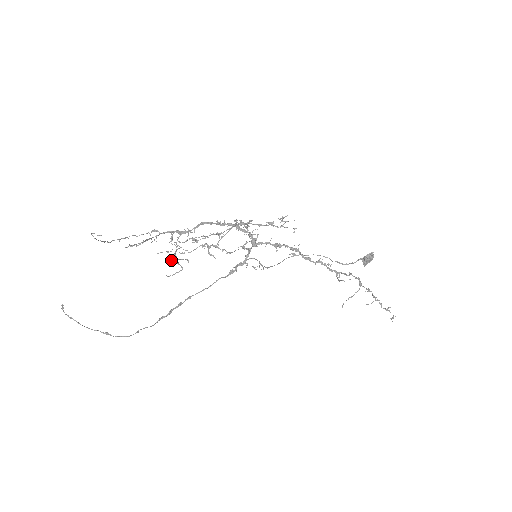
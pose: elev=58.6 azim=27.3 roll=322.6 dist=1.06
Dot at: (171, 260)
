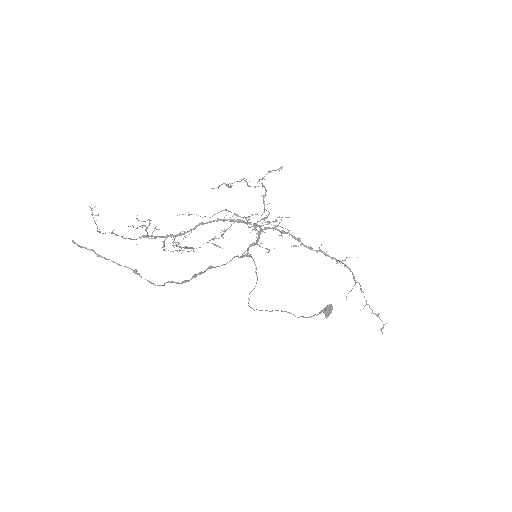
Dot at: (178, 243)
